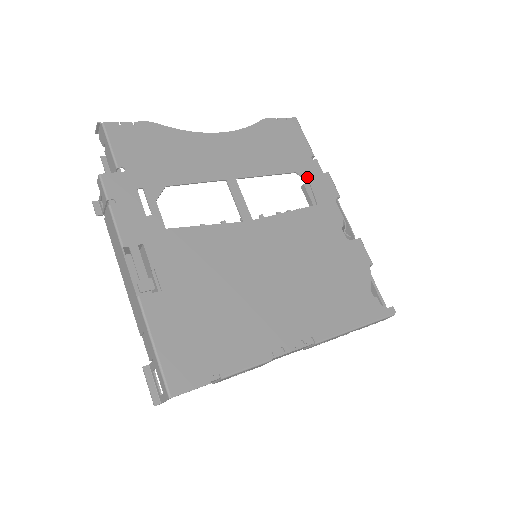
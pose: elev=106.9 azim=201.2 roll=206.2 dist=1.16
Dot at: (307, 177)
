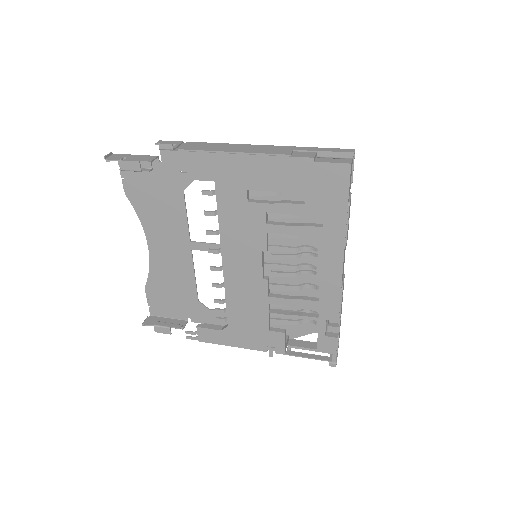
Dot at: (205, 308)
